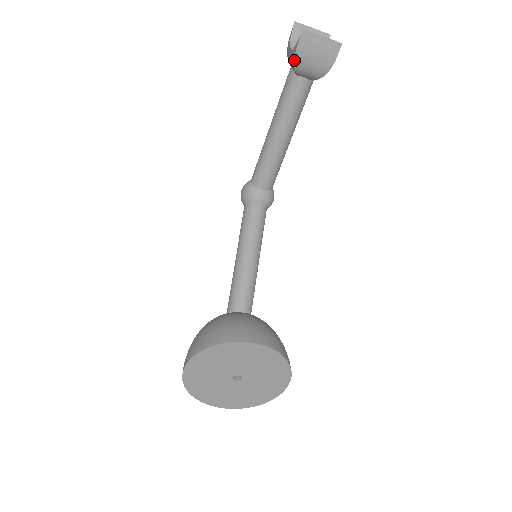
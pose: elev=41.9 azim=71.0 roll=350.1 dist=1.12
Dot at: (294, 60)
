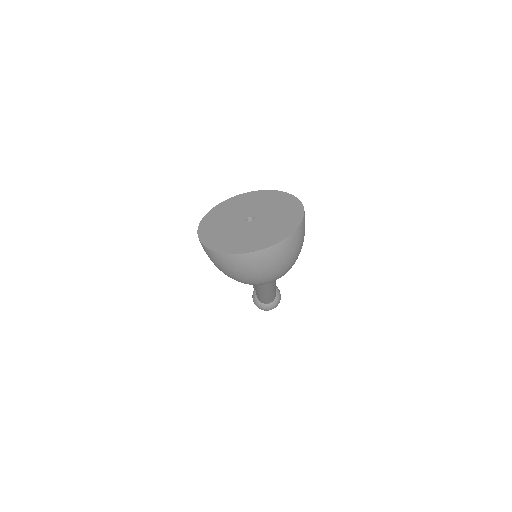
Dot at: occluded
